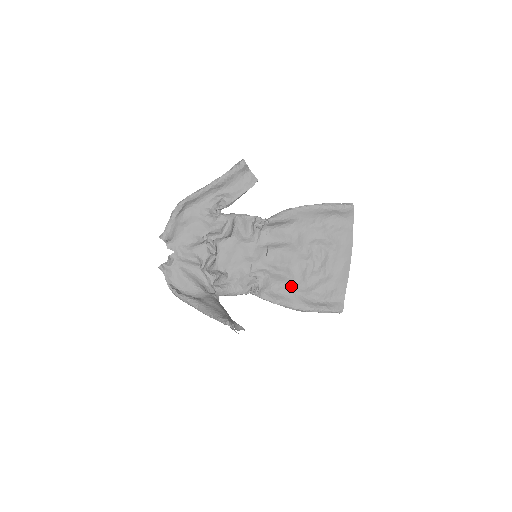
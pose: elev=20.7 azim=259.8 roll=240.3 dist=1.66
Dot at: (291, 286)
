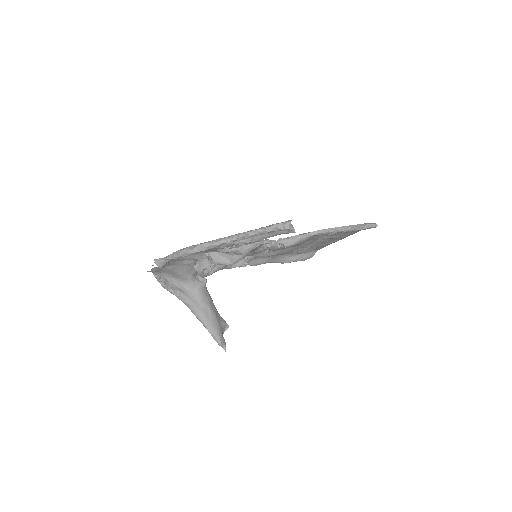
Dot at: occluded
